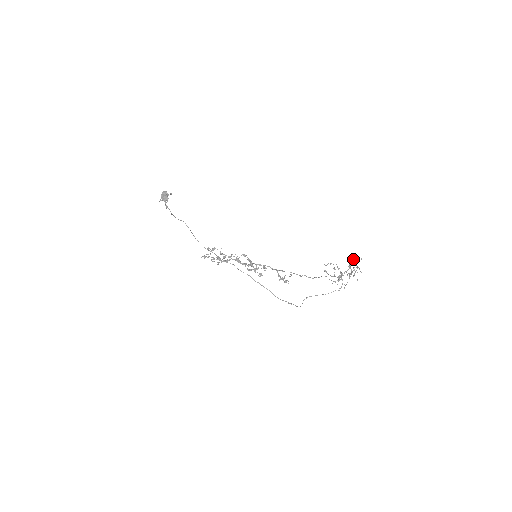
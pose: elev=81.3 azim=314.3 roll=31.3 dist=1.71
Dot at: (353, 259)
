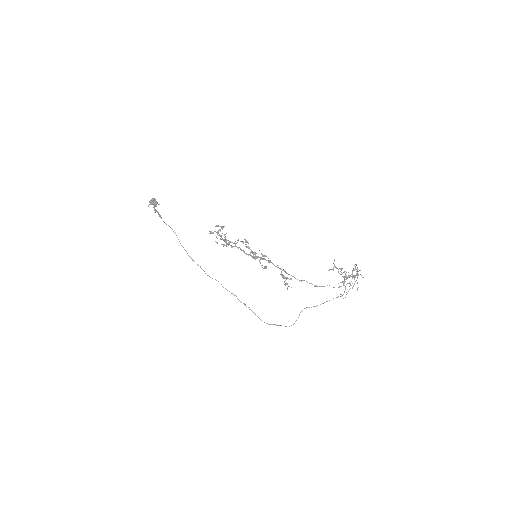
Dot at: occluded
